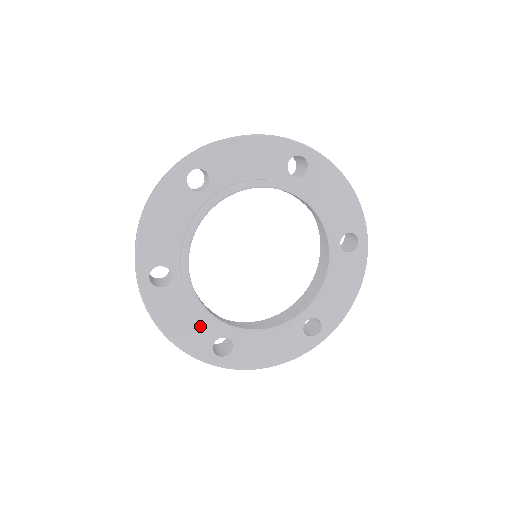
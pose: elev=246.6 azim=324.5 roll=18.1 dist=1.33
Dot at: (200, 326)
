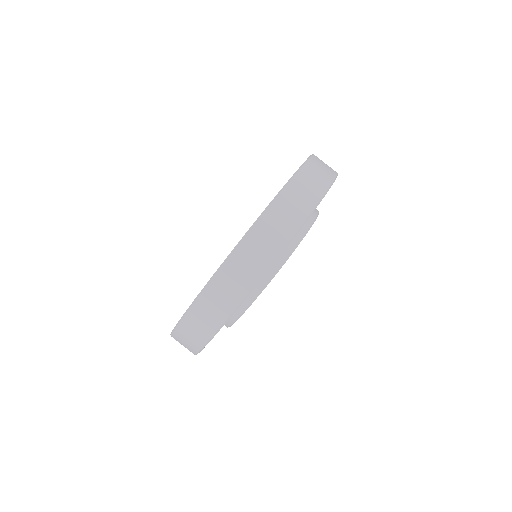
Dot at: occluded
